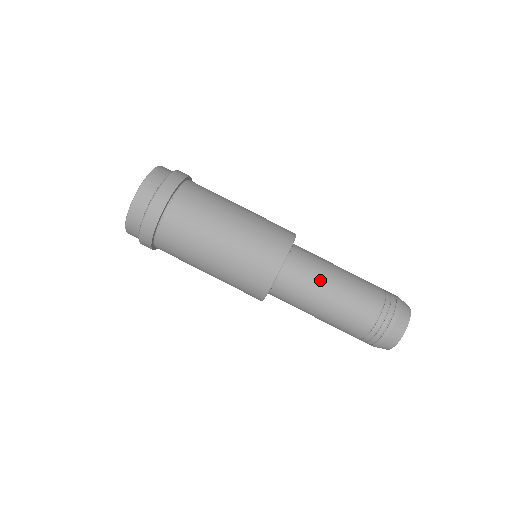
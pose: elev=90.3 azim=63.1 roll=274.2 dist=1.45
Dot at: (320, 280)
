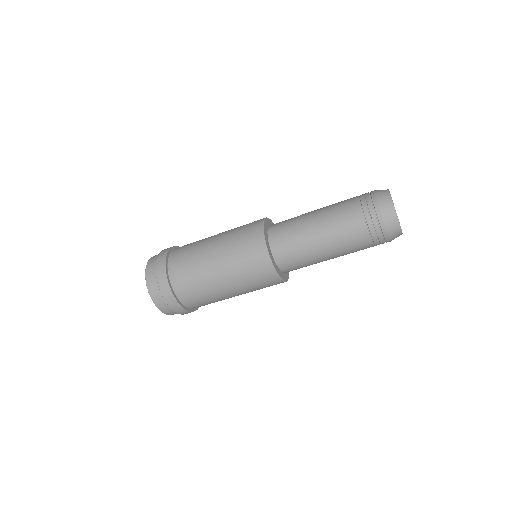
Dot at: occluded
